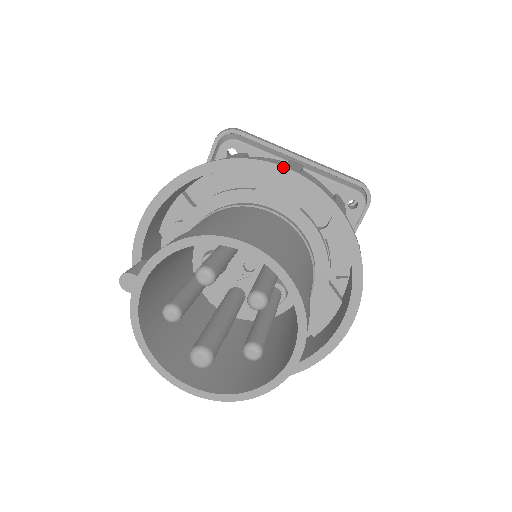
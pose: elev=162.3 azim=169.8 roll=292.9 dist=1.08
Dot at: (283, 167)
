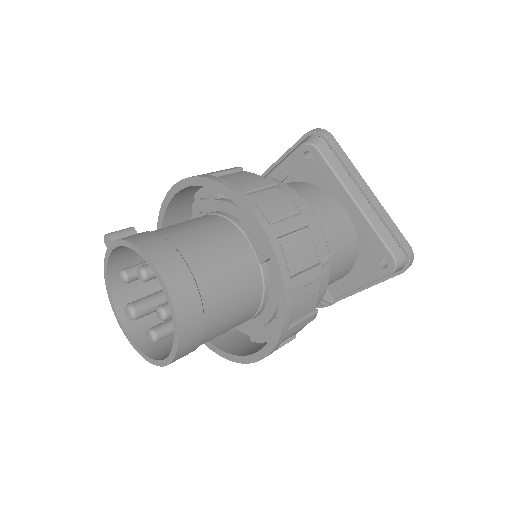
Dot at: (262, 228)
